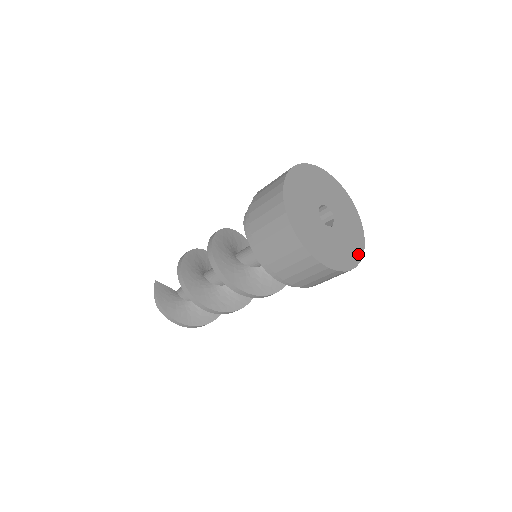
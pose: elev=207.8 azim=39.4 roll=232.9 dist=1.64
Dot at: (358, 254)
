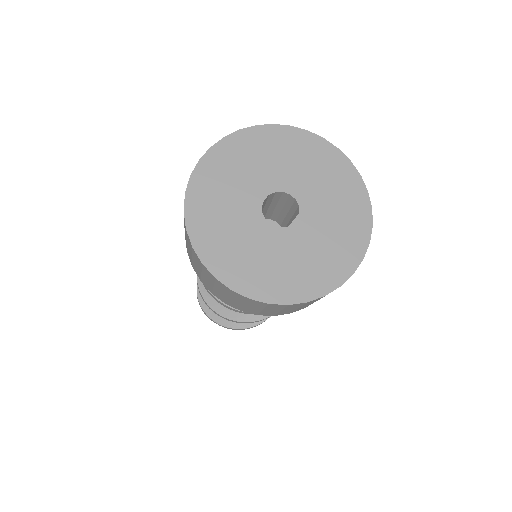
Dot at: (339, 273)
